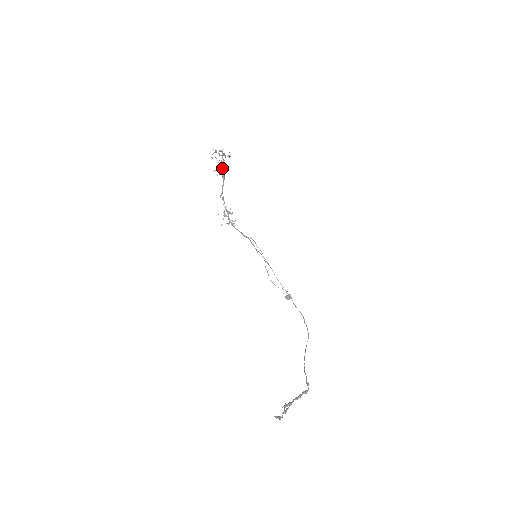
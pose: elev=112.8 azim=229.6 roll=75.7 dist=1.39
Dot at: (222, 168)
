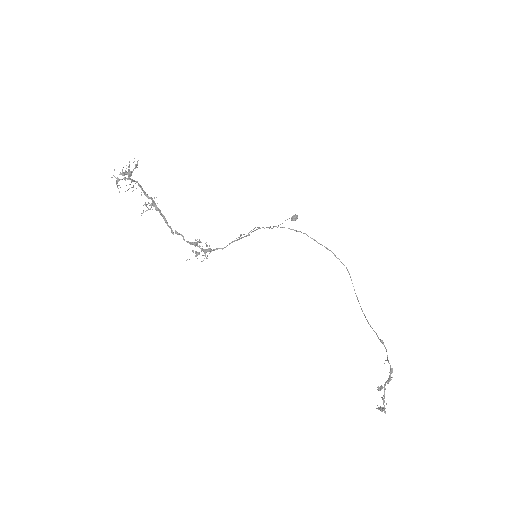
Dot at: occluded
